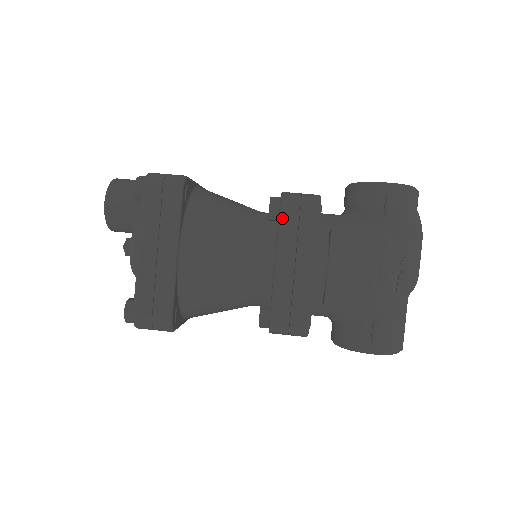
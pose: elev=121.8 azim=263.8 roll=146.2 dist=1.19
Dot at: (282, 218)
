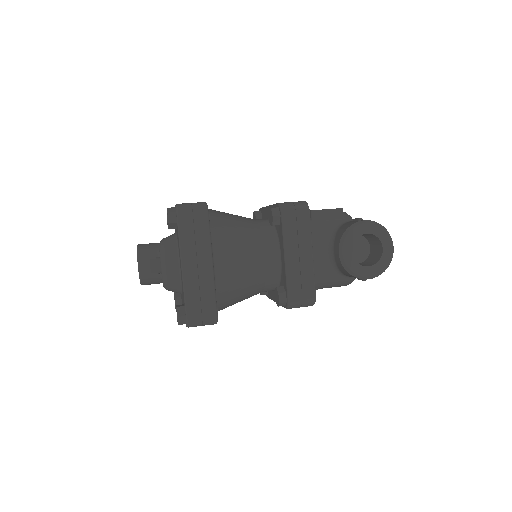
Dot at: occluded
